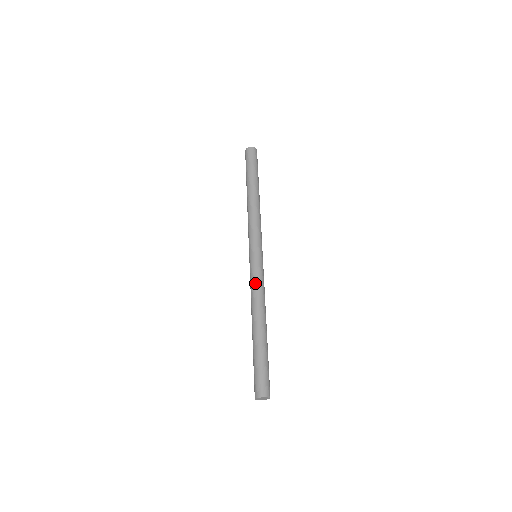
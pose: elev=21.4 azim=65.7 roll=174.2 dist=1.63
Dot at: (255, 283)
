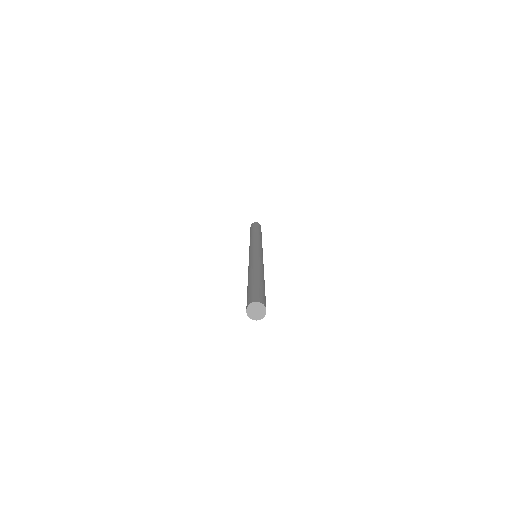
Dot at: (251, 260)
